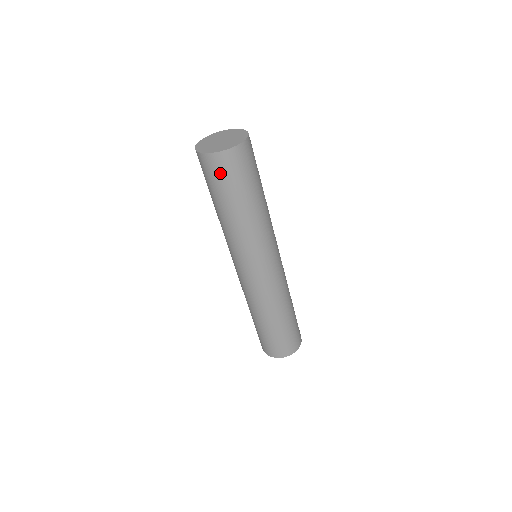
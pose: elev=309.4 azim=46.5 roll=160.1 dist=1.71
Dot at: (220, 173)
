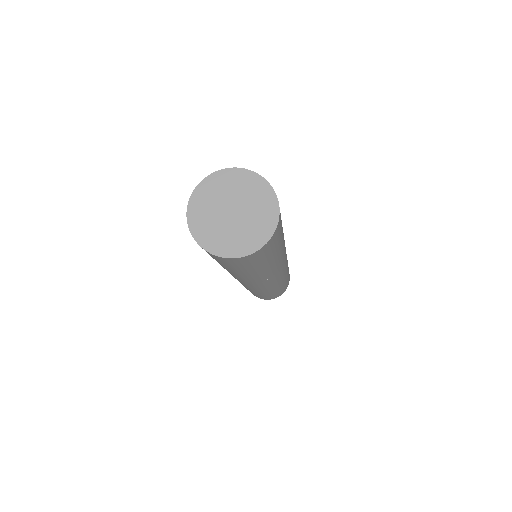
Dot at: occluded
